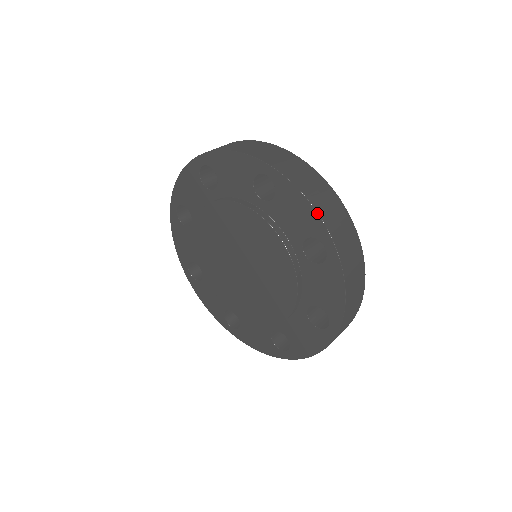
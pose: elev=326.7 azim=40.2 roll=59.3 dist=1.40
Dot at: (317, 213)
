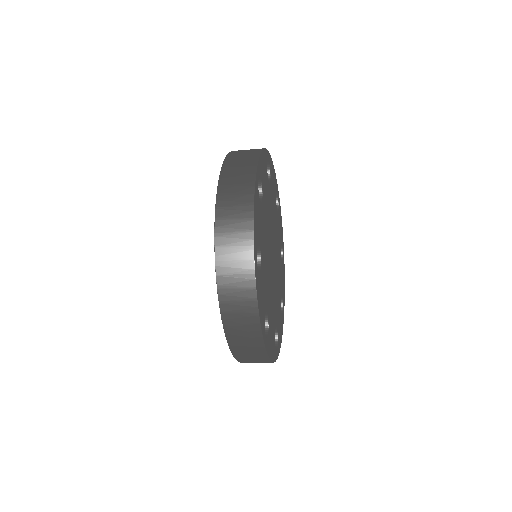
Dot at: (214, 225)
